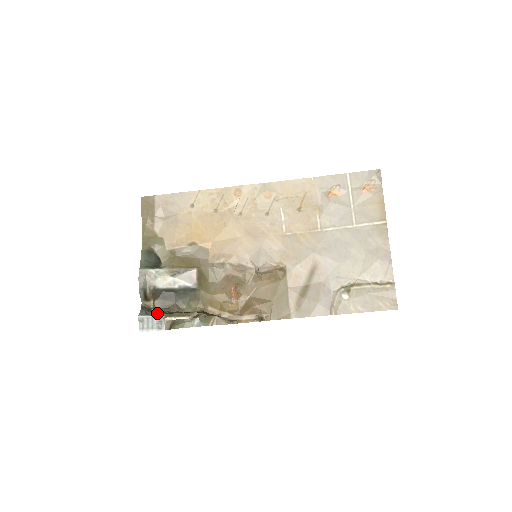
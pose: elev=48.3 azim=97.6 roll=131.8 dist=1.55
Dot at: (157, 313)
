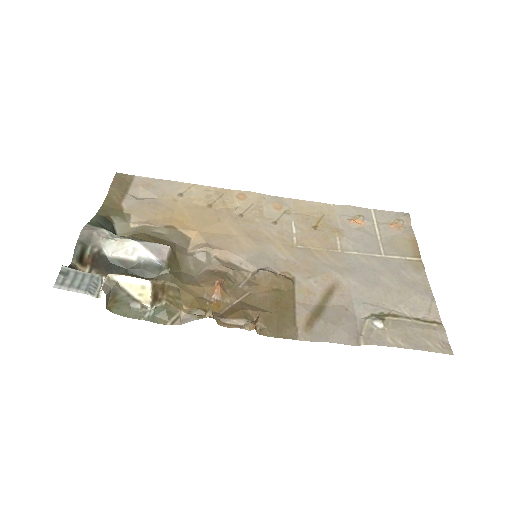
Dot at: occluded
